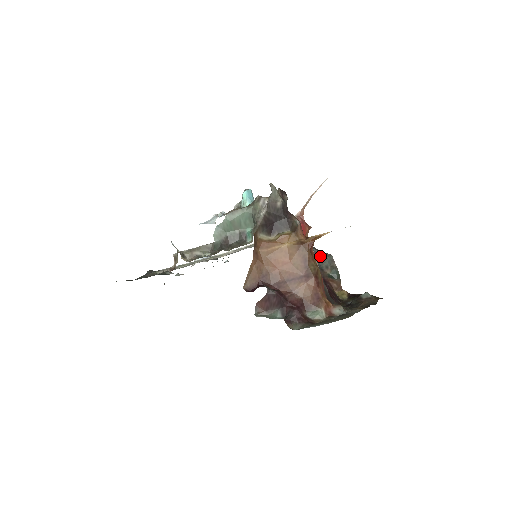
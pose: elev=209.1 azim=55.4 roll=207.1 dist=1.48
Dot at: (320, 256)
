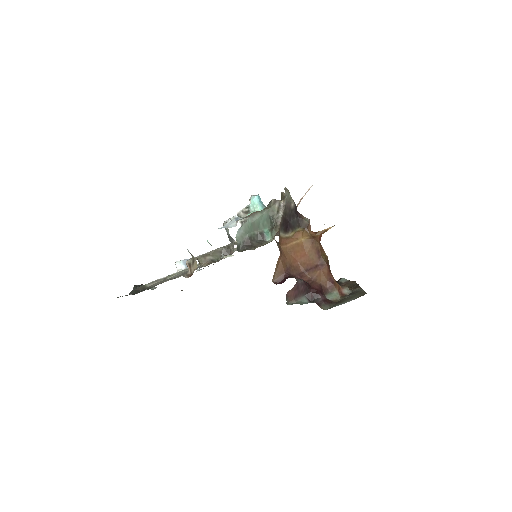
Dot at: occluded
